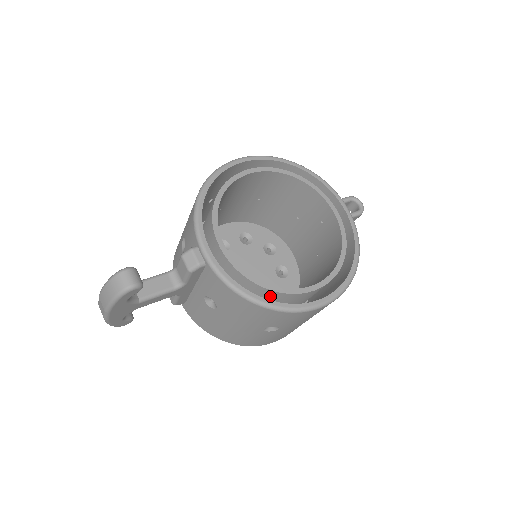
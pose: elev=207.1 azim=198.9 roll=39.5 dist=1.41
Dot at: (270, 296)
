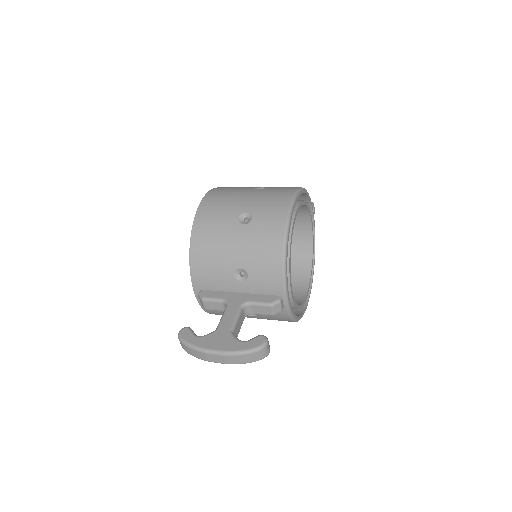
Dot at: occluded
